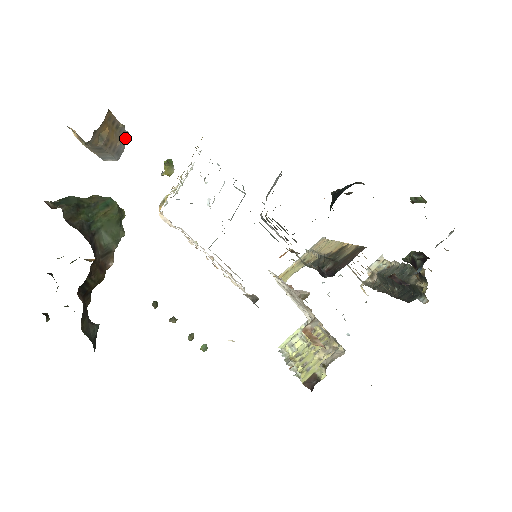
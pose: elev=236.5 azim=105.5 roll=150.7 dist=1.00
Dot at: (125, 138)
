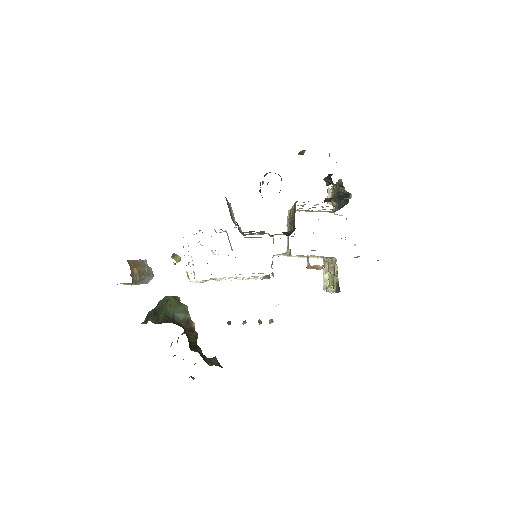
Dot at: (147, 264)
